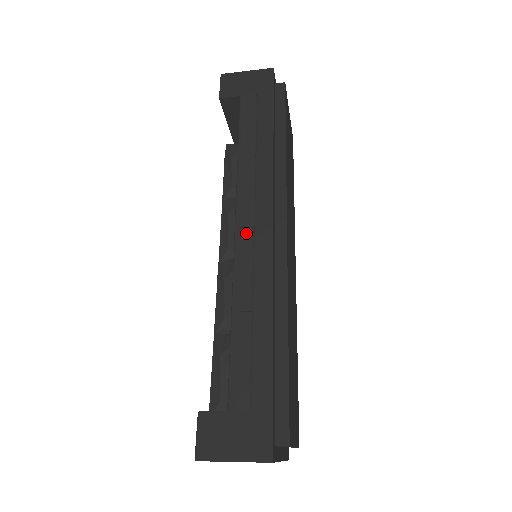
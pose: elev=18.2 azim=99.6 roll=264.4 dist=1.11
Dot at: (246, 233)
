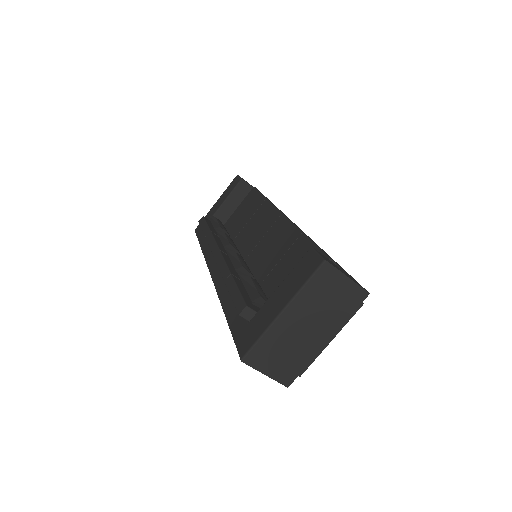
Dot at: occluded
